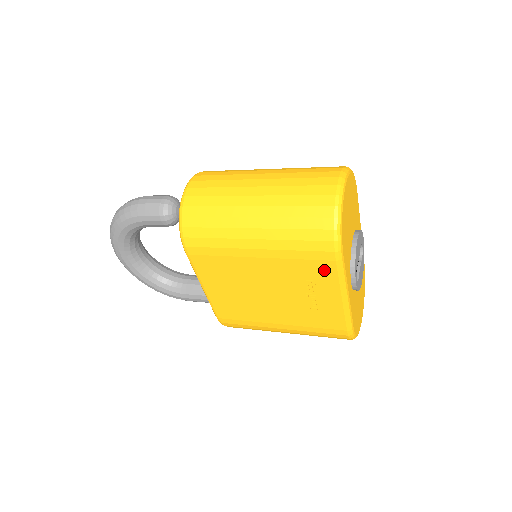
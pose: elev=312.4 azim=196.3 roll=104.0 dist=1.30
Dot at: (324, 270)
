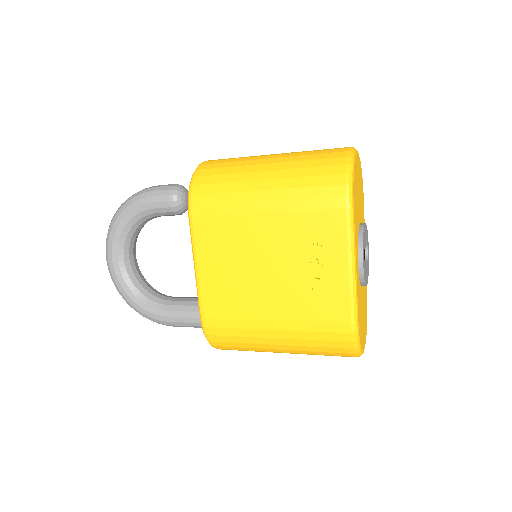
Dot at: (333, 224)
